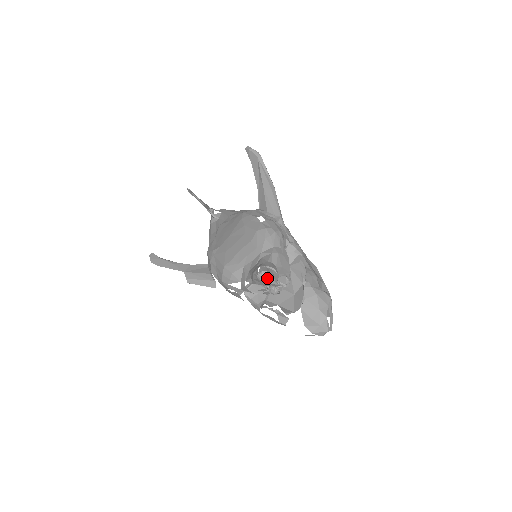
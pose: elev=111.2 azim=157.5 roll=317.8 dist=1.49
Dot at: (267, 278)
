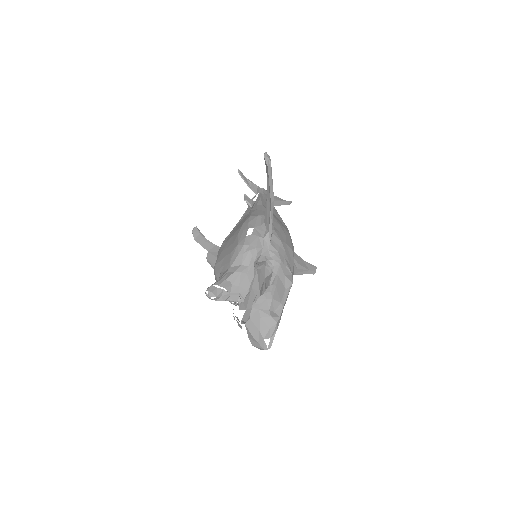
Dot at: occluded
